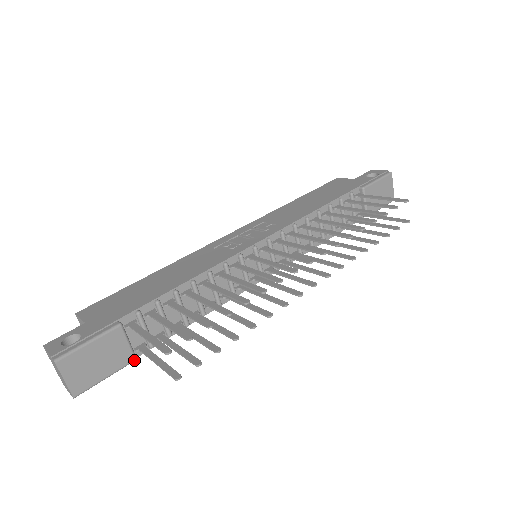
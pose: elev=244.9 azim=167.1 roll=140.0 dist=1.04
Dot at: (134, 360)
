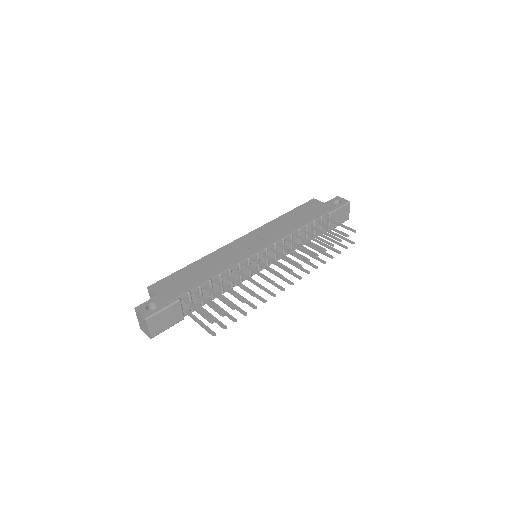
Dot at: (183, 319)
